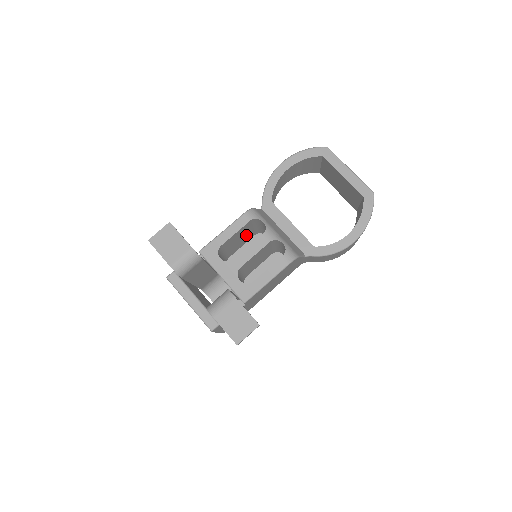
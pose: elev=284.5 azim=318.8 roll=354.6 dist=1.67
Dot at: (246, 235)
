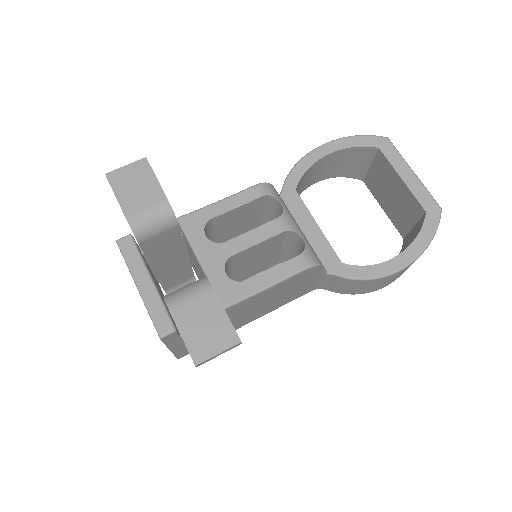
Dot at: (249, 224)
